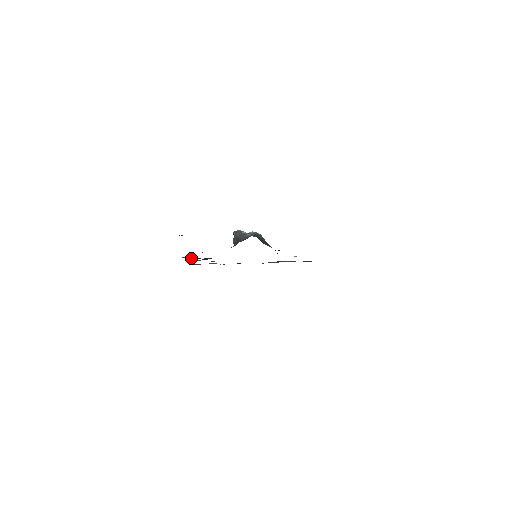
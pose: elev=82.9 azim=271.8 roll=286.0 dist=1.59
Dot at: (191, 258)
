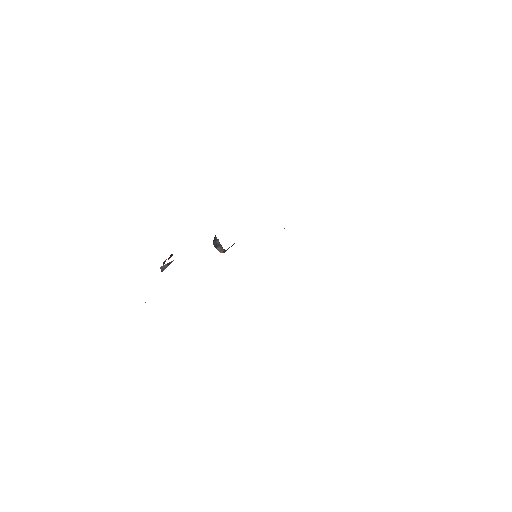
Dot at: occluded
